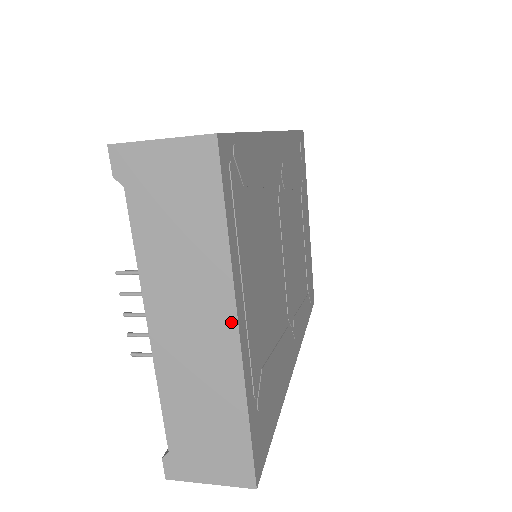
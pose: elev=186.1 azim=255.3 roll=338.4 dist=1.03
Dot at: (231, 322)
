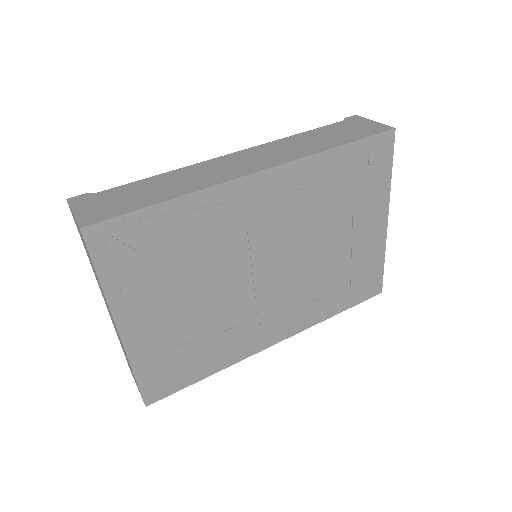
Dot at: (115, 324)
